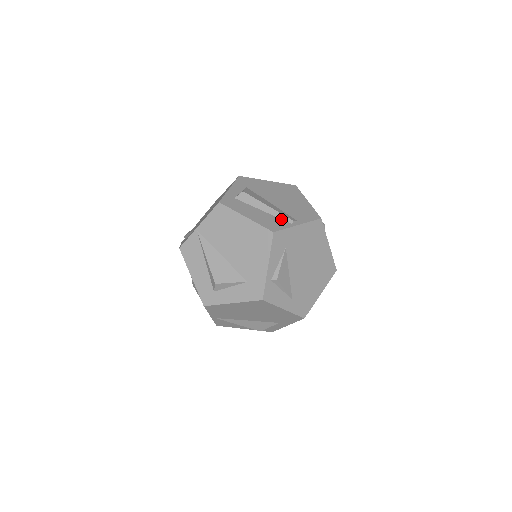
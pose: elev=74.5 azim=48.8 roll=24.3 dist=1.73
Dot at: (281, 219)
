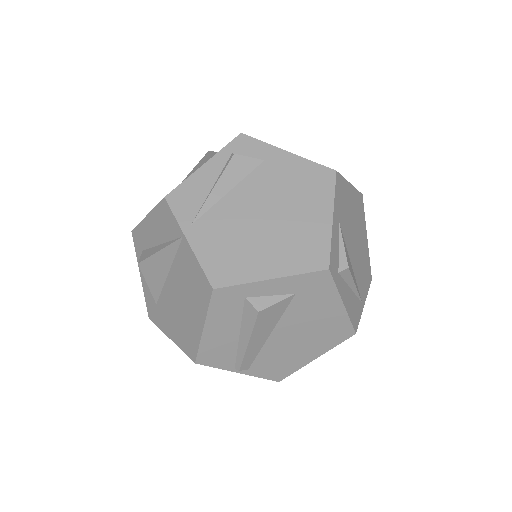
Dot at: (236, 357)
